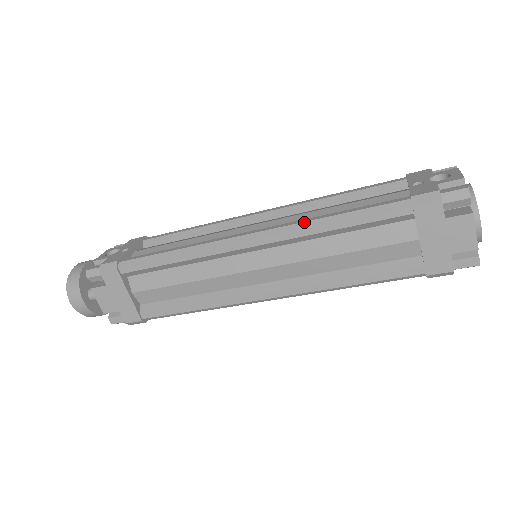
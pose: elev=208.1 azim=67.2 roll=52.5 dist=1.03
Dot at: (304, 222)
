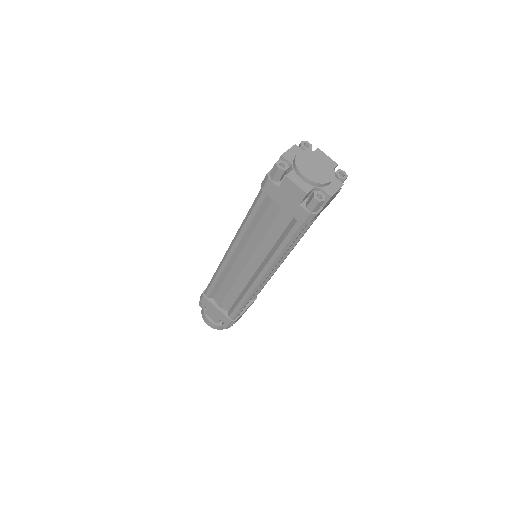
Dot at: (240, 227)
